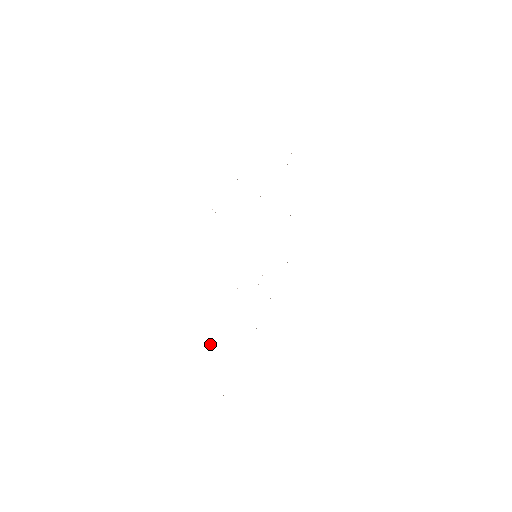
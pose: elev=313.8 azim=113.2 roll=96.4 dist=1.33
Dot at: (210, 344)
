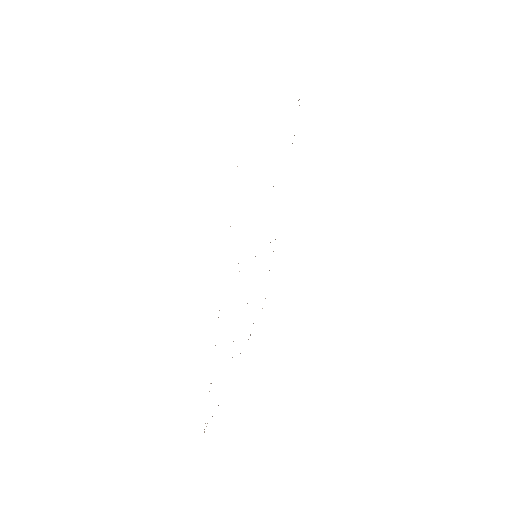
Dot at: occluded
